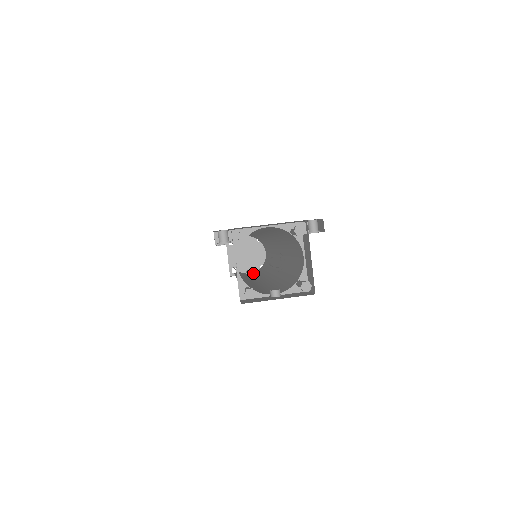
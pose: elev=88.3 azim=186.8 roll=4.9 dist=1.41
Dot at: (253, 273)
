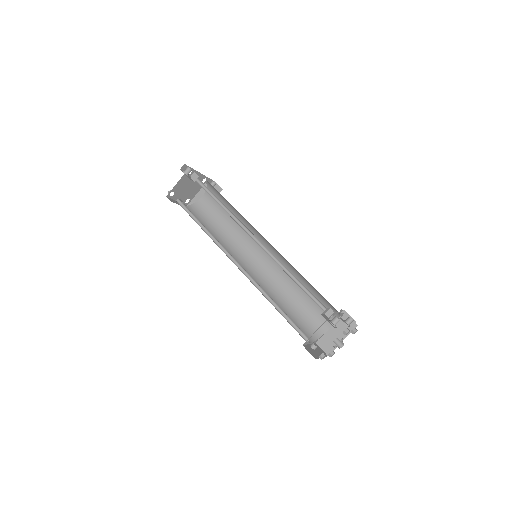
Dot at: occluded
